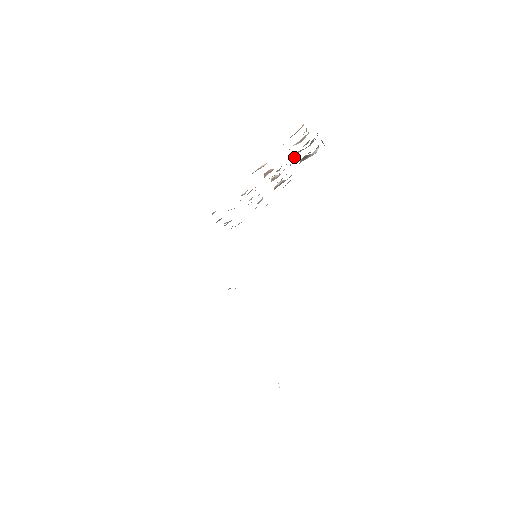
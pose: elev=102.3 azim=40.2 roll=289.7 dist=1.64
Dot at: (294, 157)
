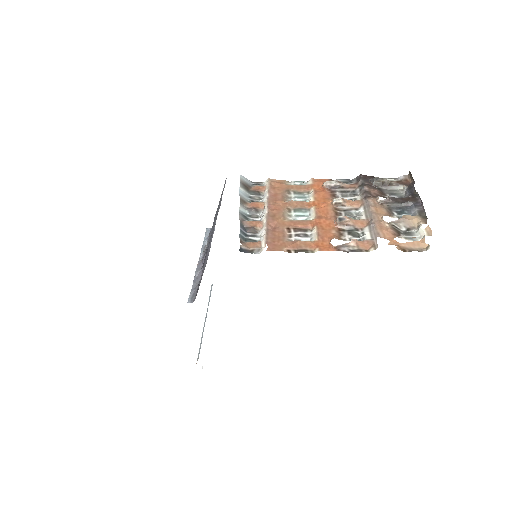
Dot at: (377, 200)
